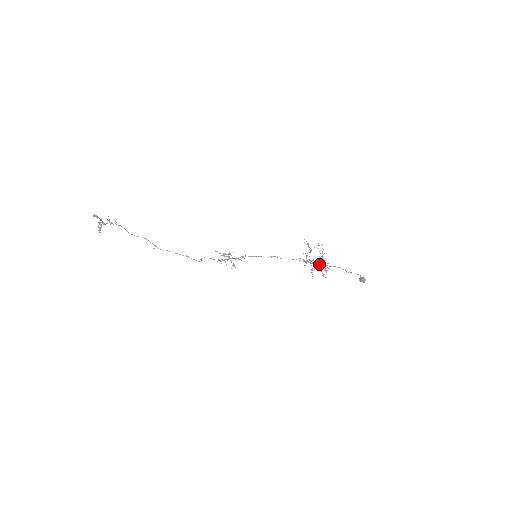
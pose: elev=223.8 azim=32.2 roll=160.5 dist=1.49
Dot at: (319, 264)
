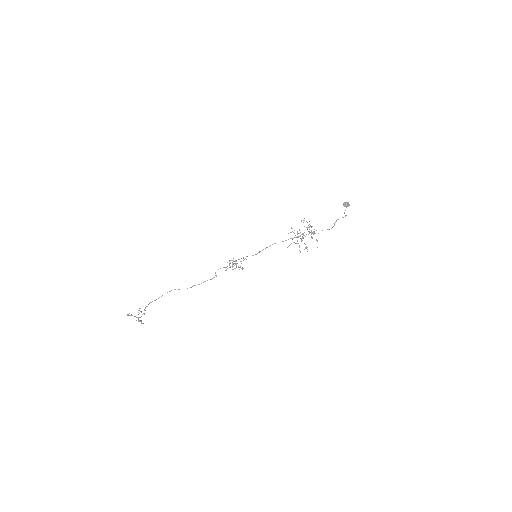
Dot at: occluded
